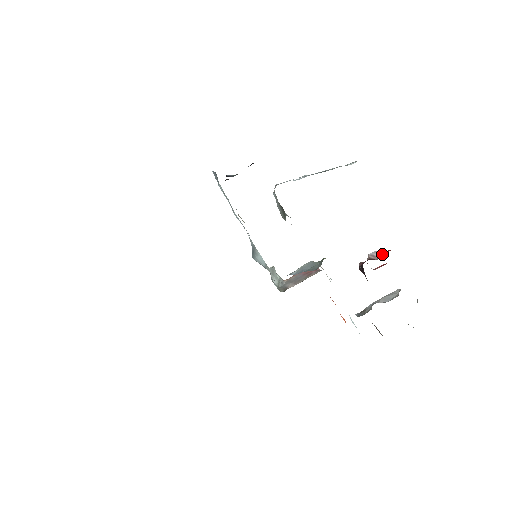
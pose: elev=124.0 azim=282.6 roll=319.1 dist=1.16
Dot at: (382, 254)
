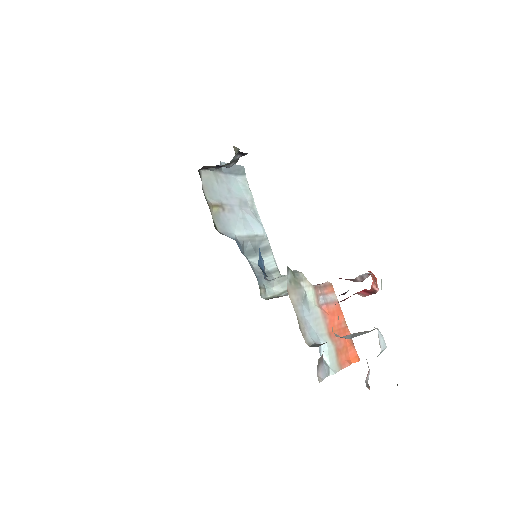
Dot at: occluded
